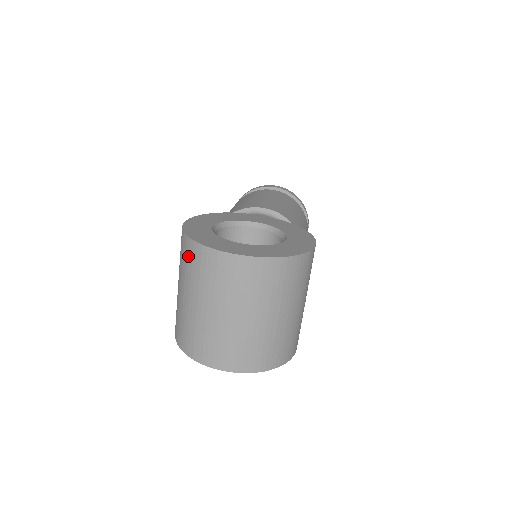
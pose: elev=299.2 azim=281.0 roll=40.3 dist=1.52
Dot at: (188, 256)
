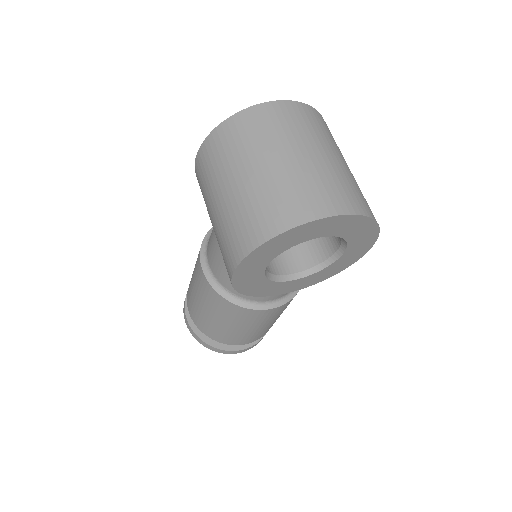
Dot at: (230, 136)
